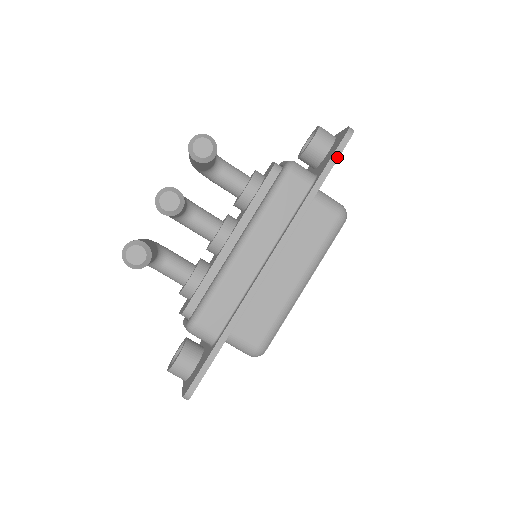
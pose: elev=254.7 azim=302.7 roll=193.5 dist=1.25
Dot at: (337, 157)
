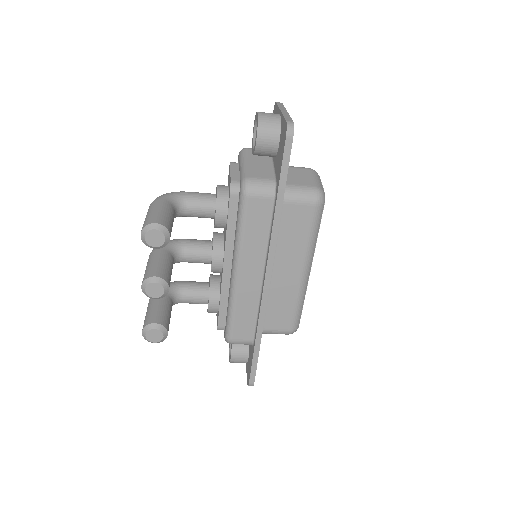
Dot at: (287, 164)
